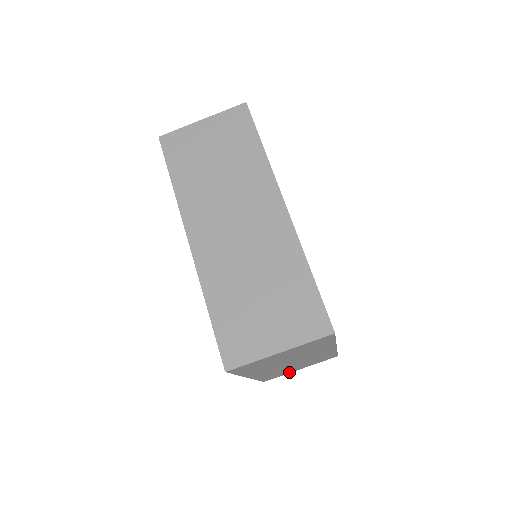
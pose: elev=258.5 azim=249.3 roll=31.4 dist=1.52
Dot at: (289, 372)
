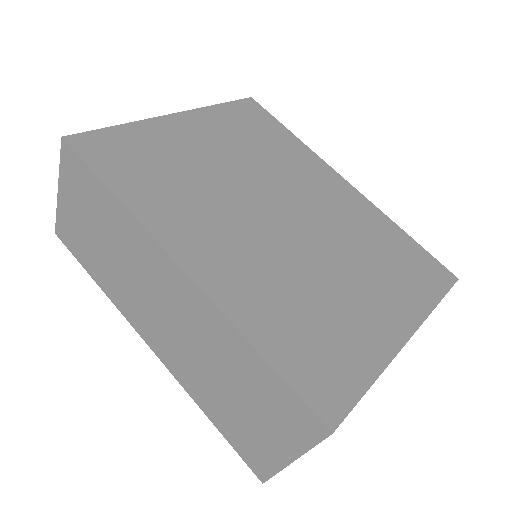
Dot at: occluded
